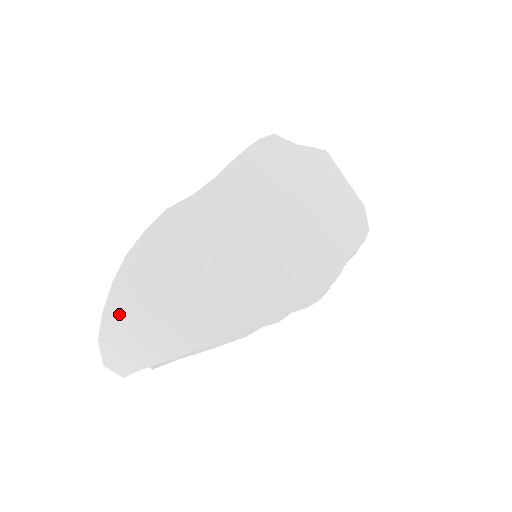
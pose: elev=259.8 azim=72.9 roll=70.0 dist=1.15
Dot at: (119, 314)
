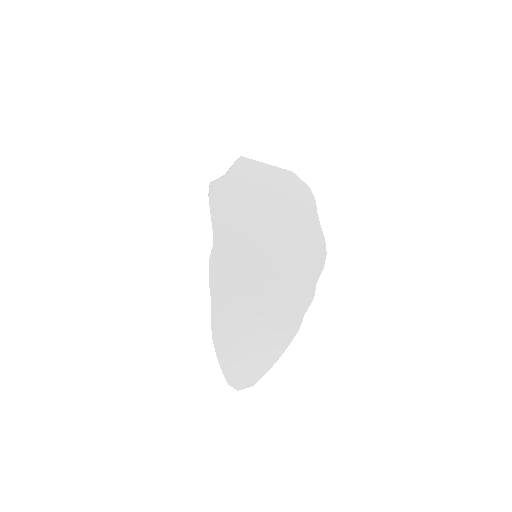
Dot at: (233, 366)
